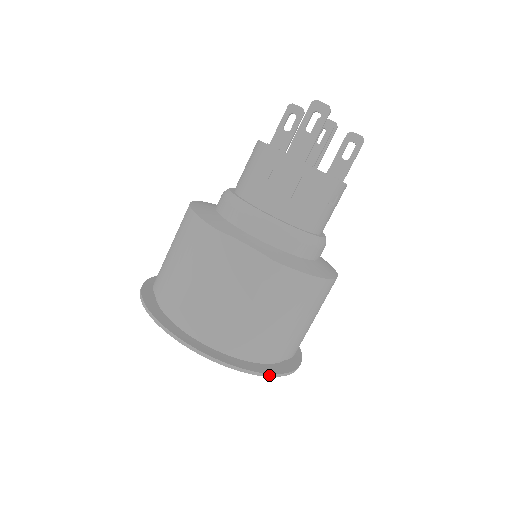
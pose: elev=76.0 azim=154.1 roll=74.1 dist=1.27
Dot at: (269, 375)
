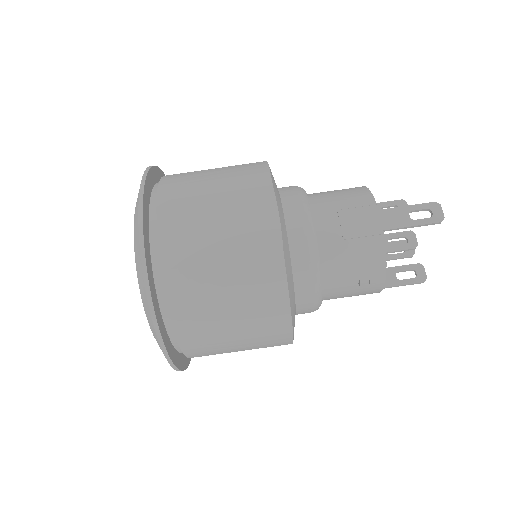
Dot at: (159, 334)
